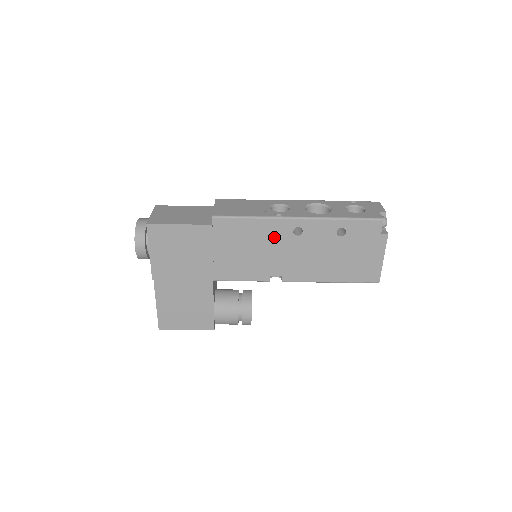
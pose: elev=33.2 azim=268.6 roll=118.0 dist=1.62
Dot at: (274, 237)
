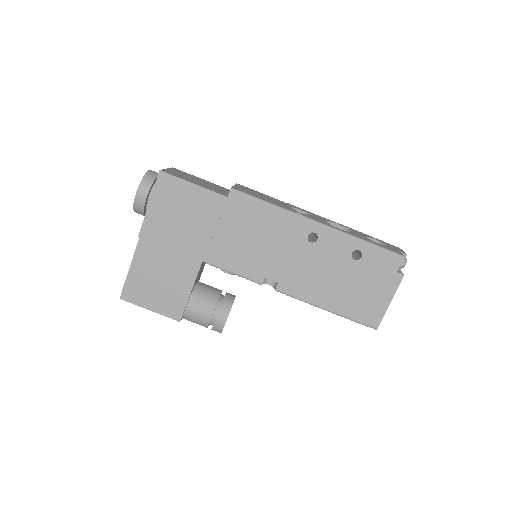
Dot at: (286, 235)
